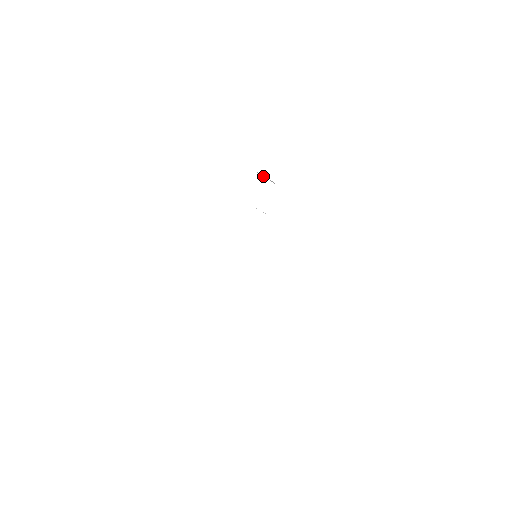
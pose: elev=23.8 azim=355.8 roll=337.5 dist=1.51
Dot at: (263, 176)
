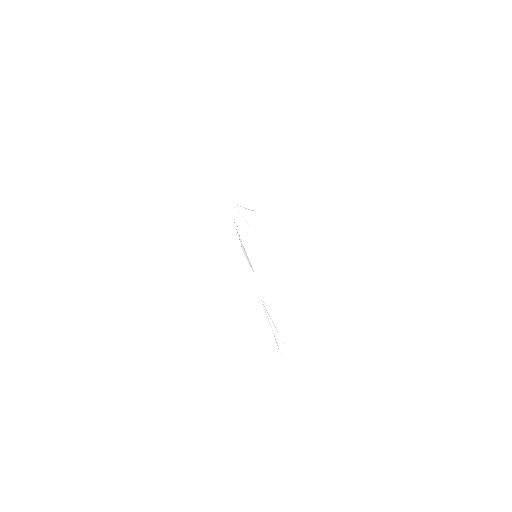
Dot at: occluded
